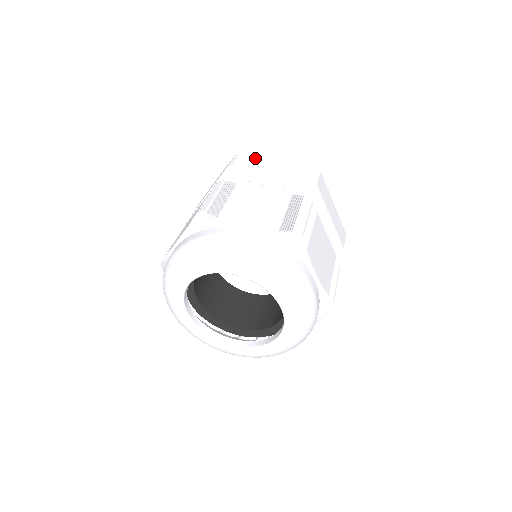
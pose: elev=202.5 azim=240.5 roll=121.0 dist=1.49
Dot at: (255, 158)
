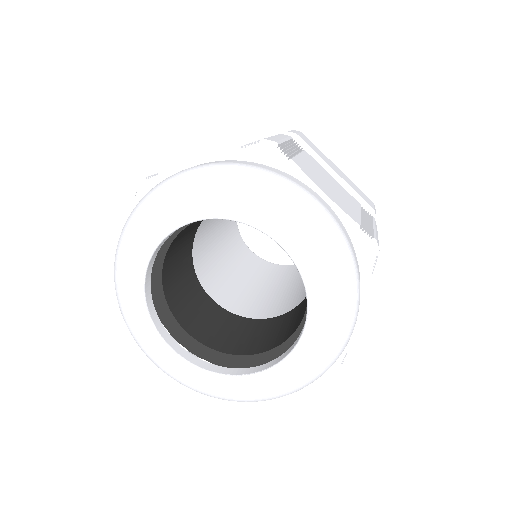
Dot at: occluded
